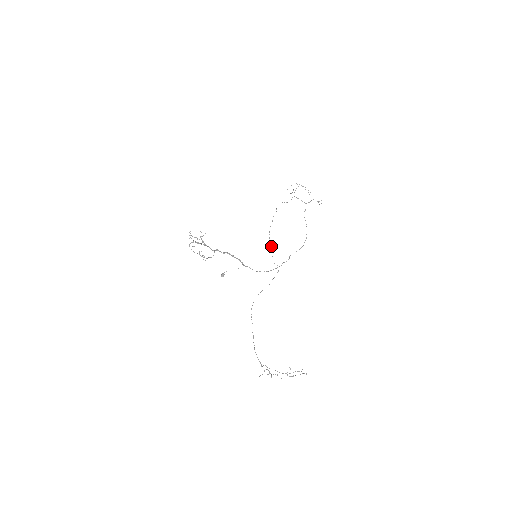
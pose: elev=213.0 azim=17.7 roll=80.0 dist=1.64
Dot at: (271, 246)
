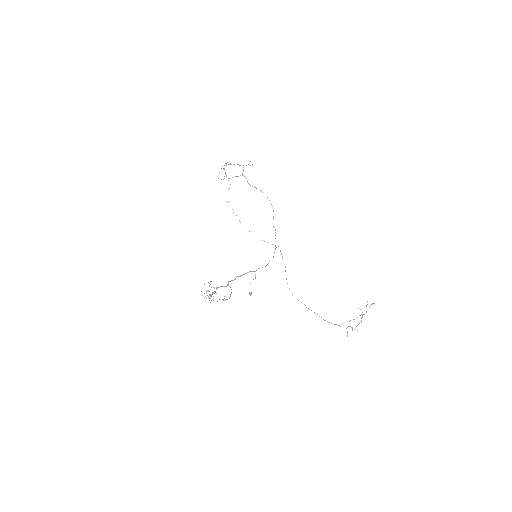
Dot at: occluded
